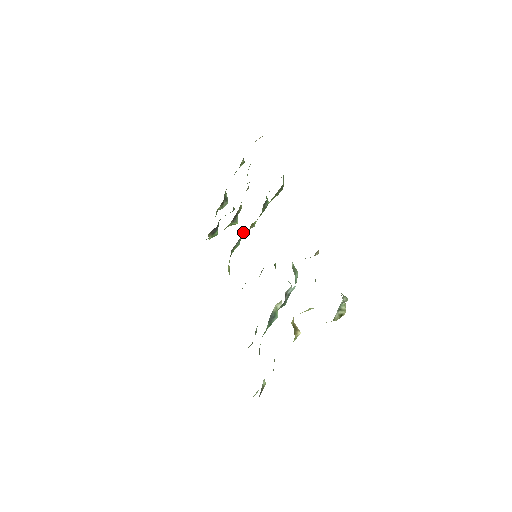
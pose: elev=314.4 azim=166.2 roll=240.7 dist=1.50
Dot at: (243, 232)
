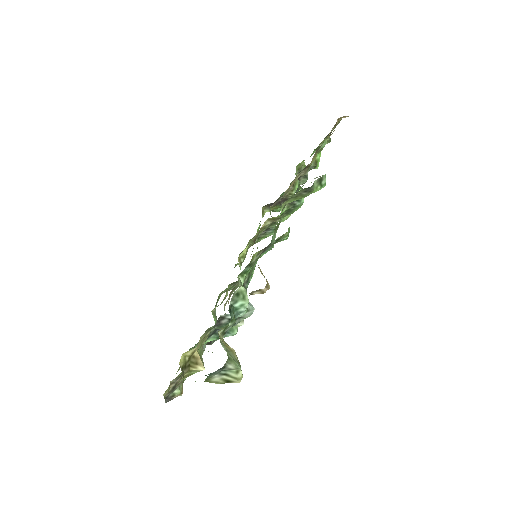
Dot at: occluded
